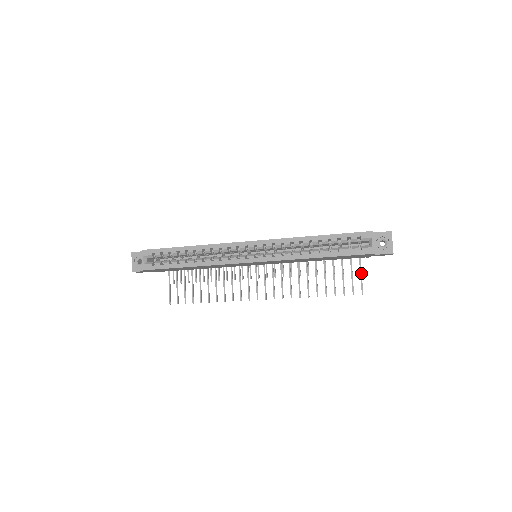
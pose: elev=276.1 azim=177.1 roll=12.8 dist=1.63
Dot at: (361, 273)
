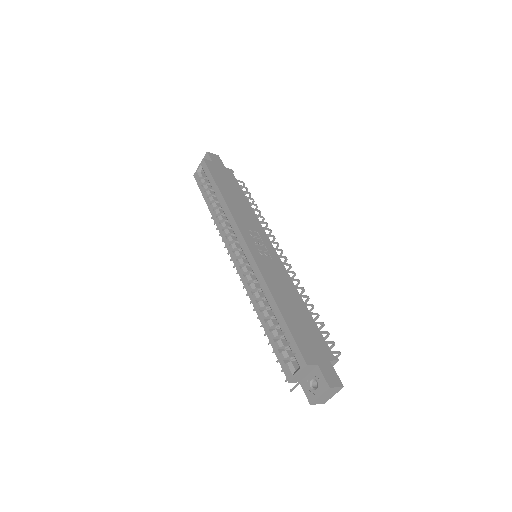
Dot at: occluded
